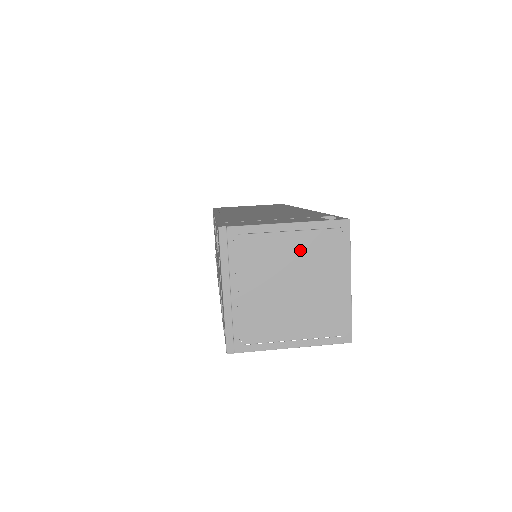
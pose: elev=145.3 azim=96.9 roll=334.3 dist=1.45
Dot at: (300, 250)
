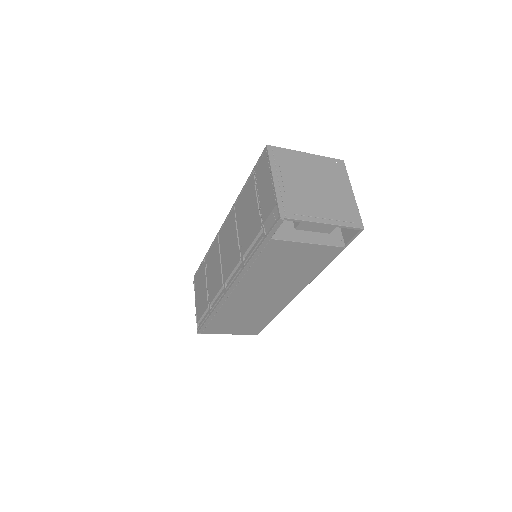
Dot at: (318, 168)
